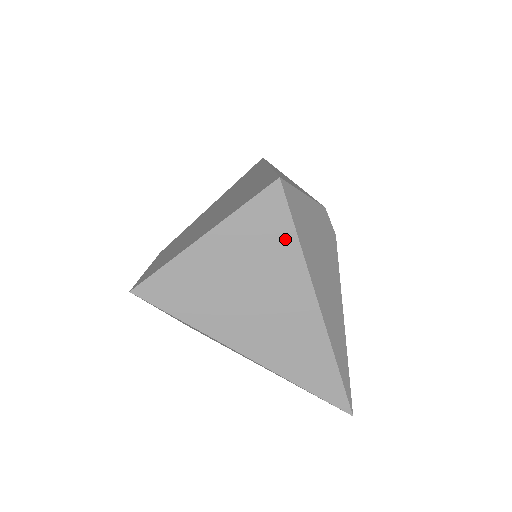
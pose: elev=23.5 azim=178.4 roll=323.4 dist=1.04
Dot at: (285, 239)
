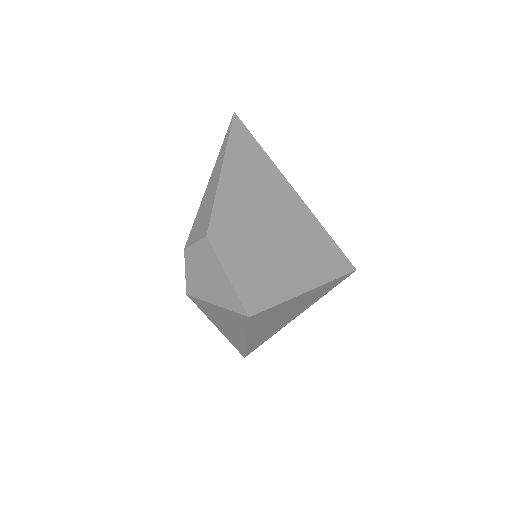
Dot at: (324, 293)
